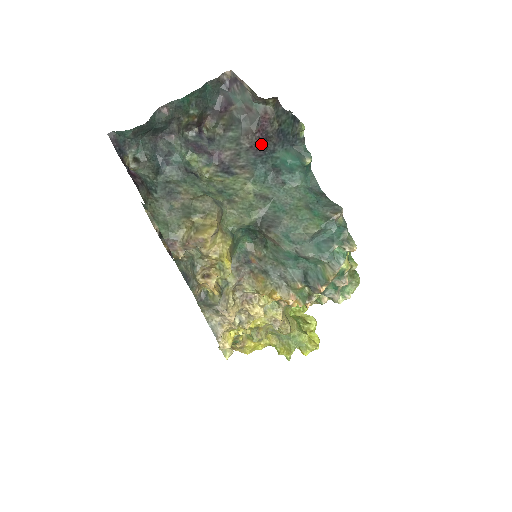
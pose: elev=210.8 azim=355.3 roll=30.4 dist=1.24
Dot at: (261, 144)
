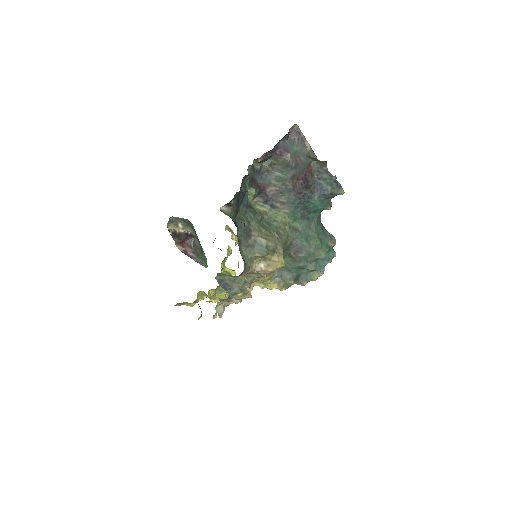
Dot at: (302, 189)
